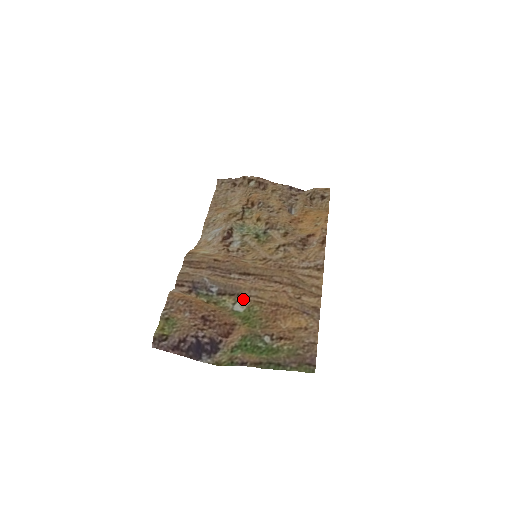
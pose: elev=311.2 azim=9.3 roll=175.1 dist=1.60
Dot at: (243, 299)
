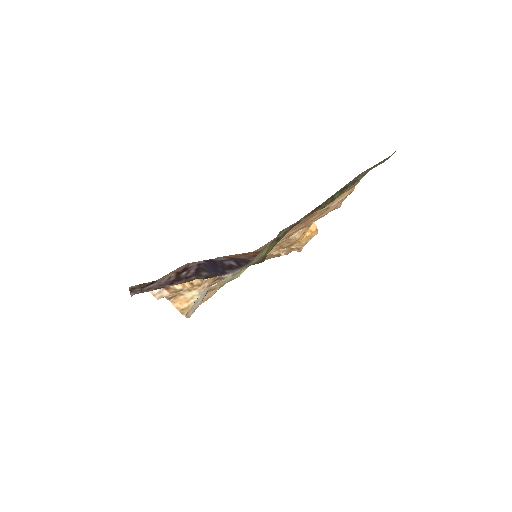
Dot at: occluded
